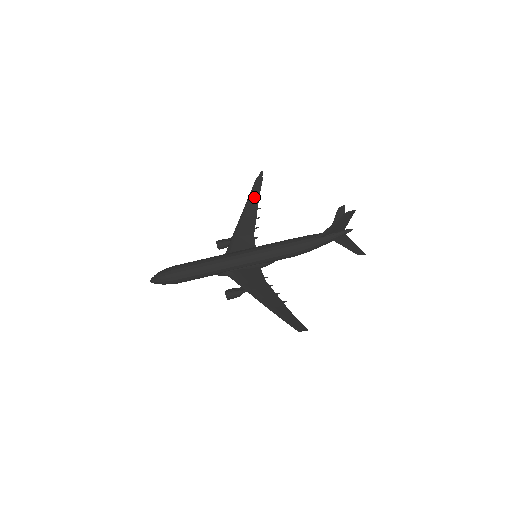
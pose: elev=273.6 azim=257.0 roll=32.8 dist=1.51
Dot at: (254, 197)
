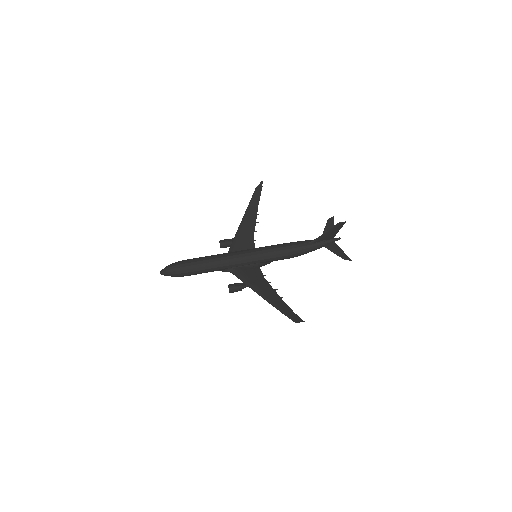
Dot at: (254, 204)
